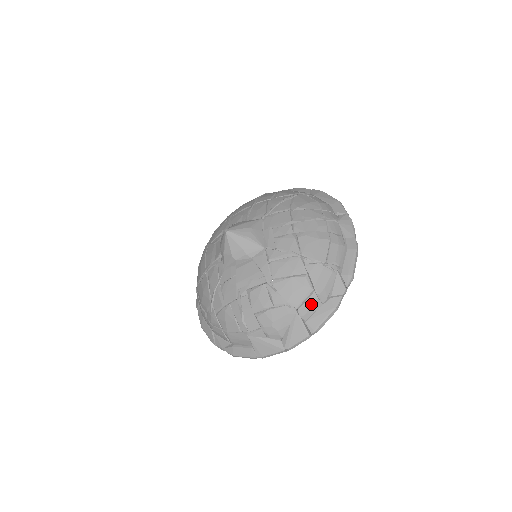
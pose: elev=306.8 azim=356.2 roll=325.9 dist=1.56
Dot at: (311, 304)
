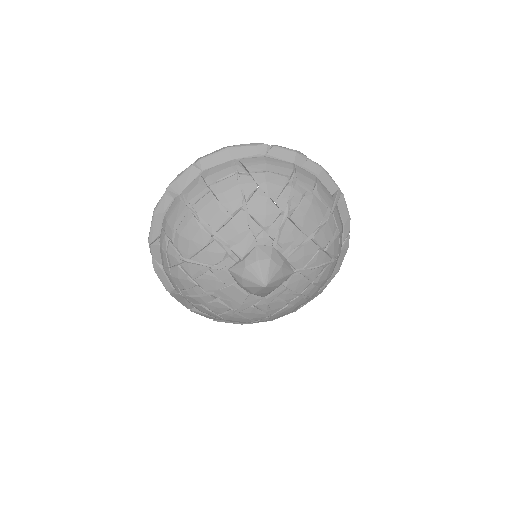
Dot at: occluded
